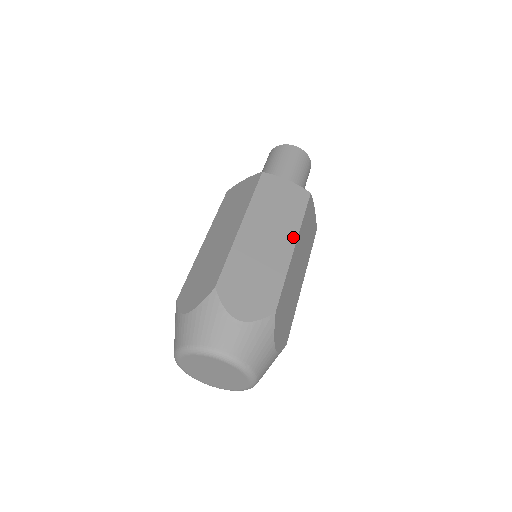
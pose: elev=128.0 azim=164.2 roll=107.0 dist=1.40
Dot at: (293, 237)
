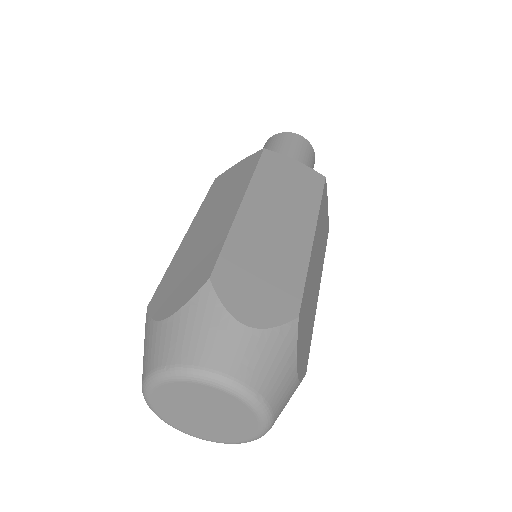
Dot at: (311, 224)
